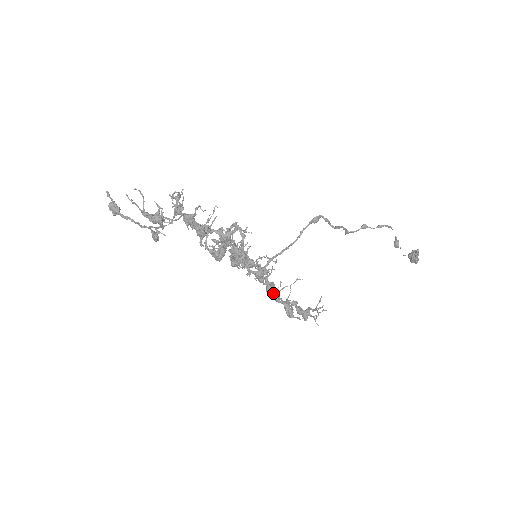
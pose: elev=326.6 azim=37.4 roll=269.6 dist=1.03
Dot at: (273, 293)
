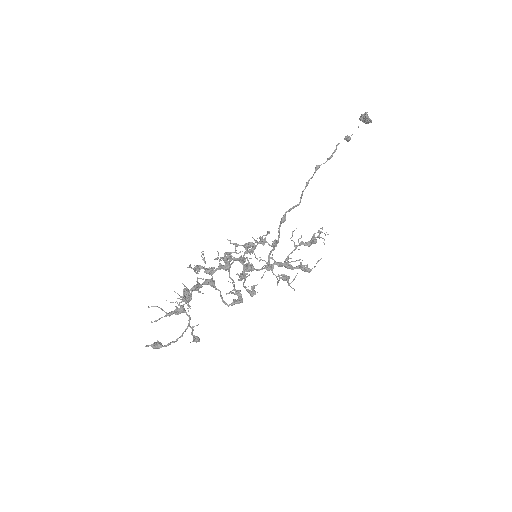
Dot at: (290, 283)
